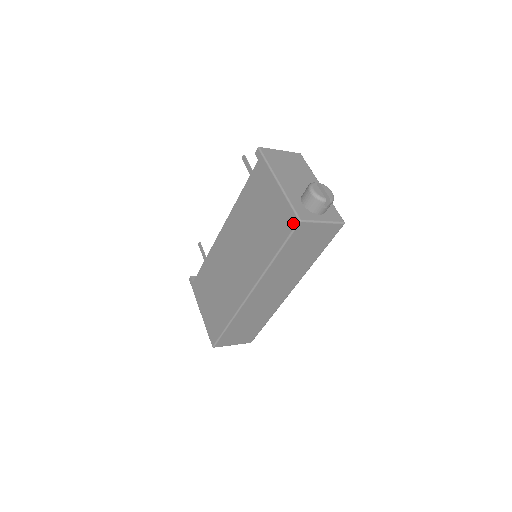
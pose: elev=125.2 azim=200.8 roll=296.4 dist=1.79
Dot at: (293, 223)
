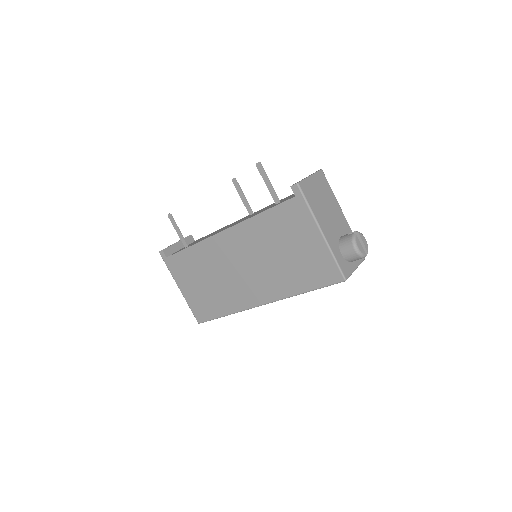
Dot at: (336, 279)
